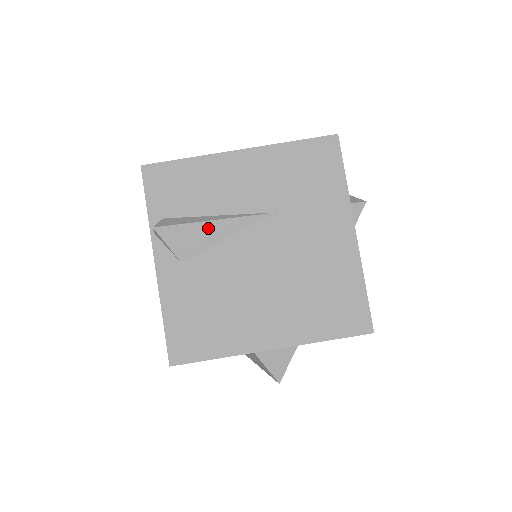
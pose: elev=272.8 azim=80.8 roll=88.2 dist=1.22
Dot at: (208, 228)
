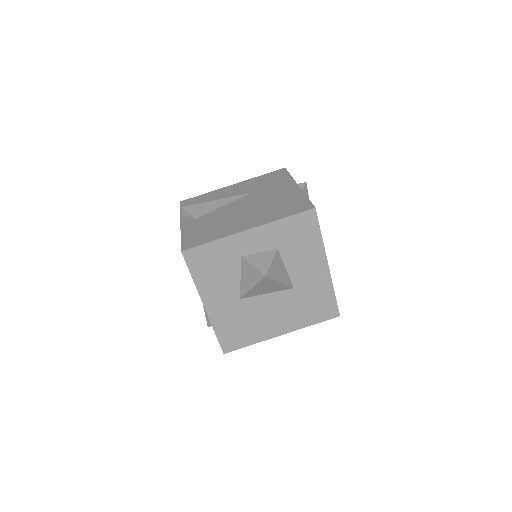
Dot at: (212, 204)
